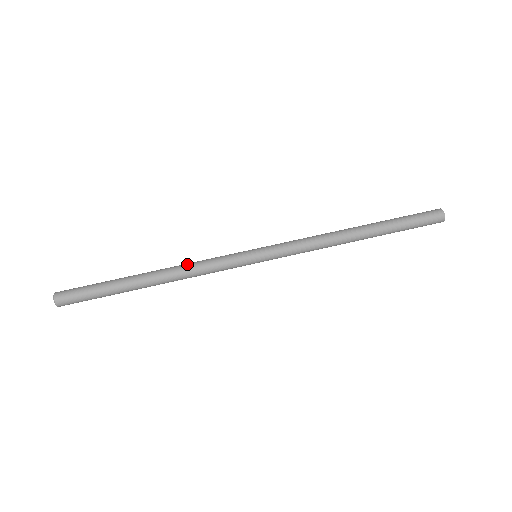
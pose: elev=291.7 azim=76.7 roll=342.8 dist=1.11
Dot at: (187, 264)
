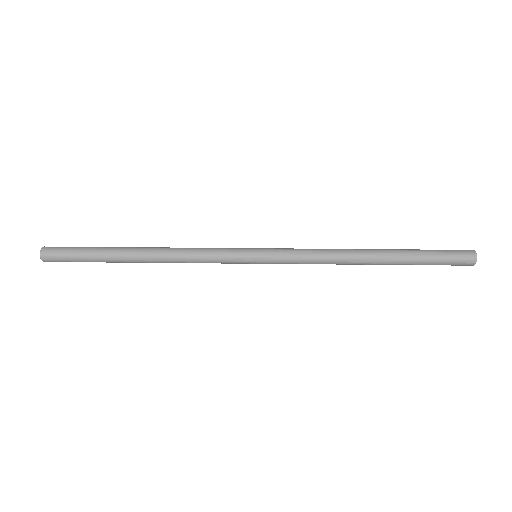
Dot at: (181, 248)
